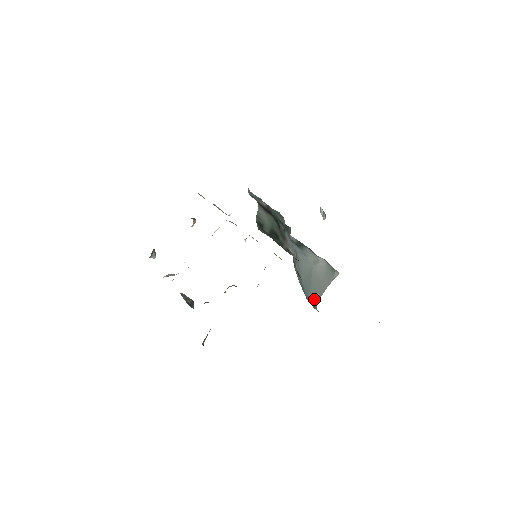
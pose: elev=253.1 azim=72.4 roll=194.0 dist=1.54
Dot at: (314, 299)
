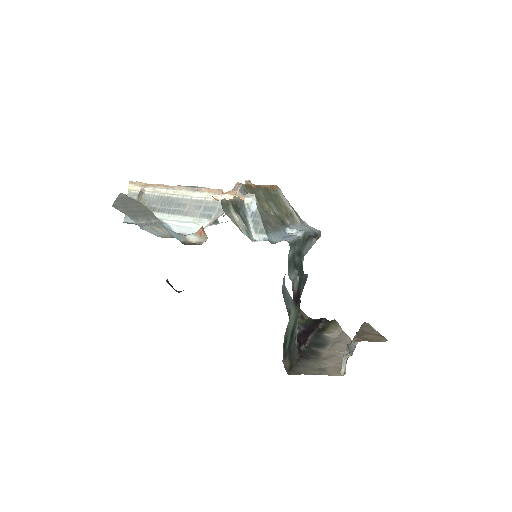
Dot at: occluded
